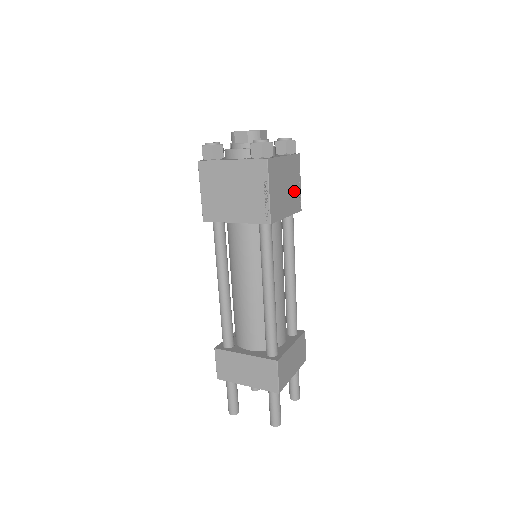
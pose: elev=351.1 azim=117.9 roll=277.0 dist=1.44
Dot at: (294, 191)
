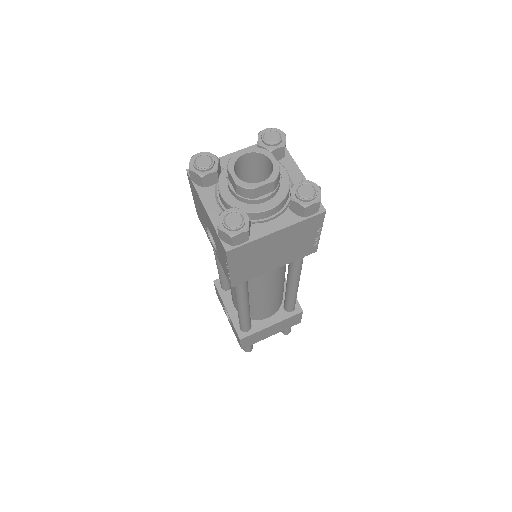
Dot at: occluded
